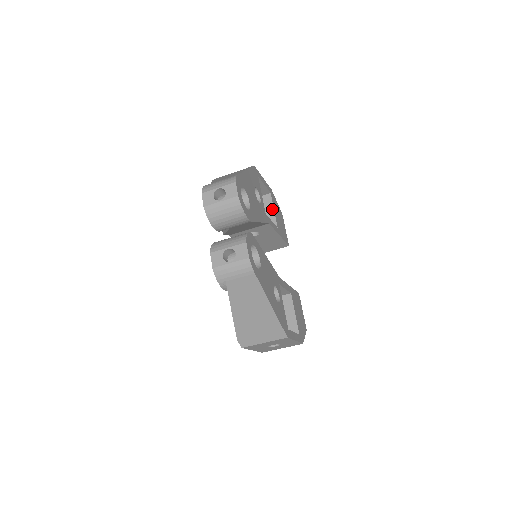
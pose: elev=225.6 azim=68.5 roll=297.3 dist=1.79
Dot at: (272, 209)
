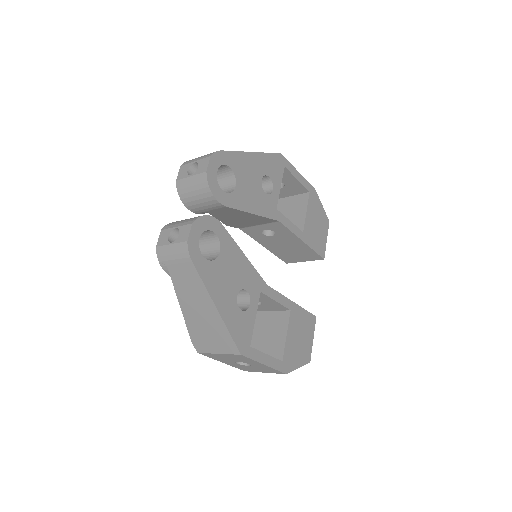
Dot at: (305, 210)
